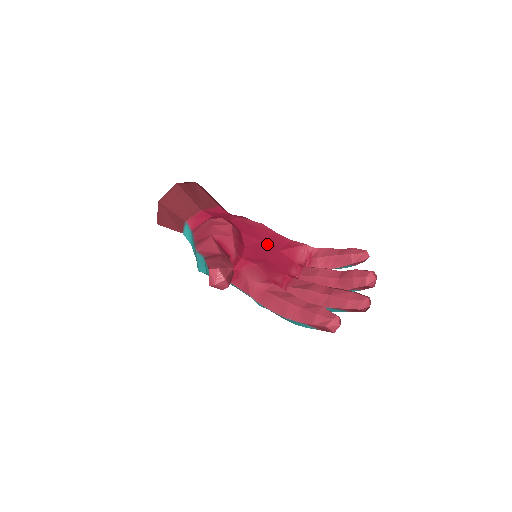
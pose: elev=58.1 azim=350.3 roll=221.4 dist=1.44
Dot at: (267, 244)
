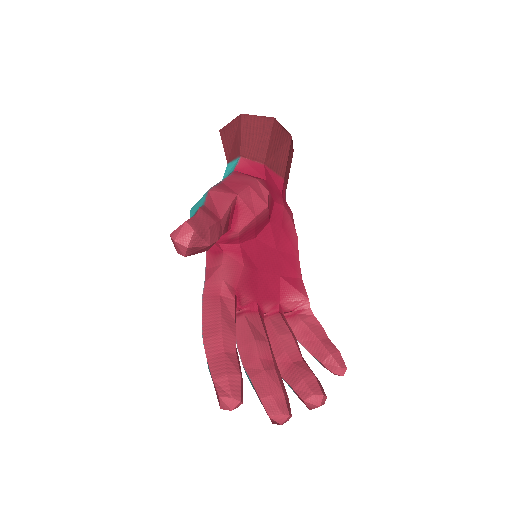
Dot at: (277, 258)
